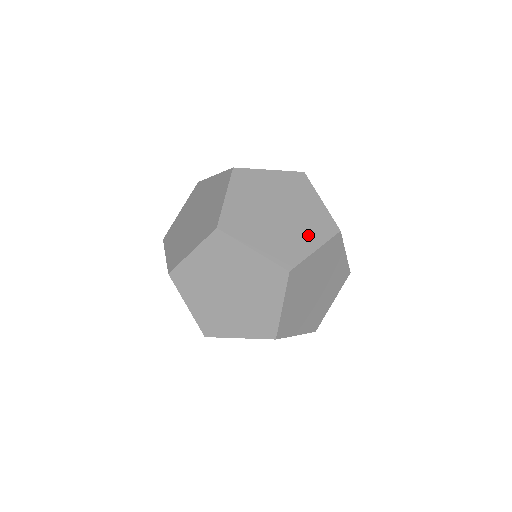
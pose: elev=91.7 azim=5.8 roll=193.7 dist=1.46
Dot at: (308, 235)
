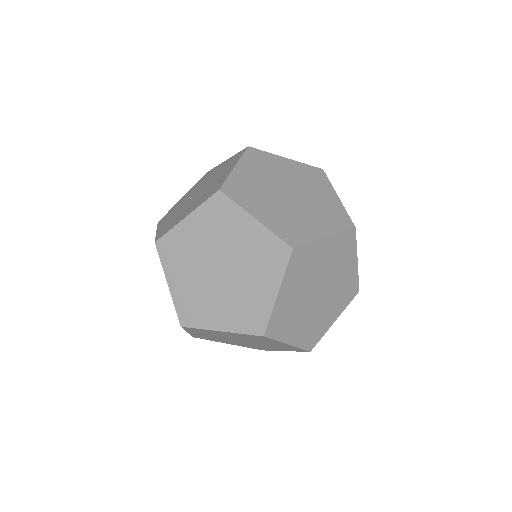
Dot at: (261, 279)
